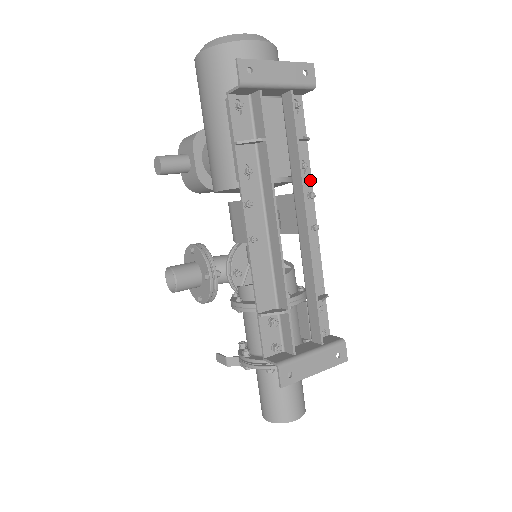
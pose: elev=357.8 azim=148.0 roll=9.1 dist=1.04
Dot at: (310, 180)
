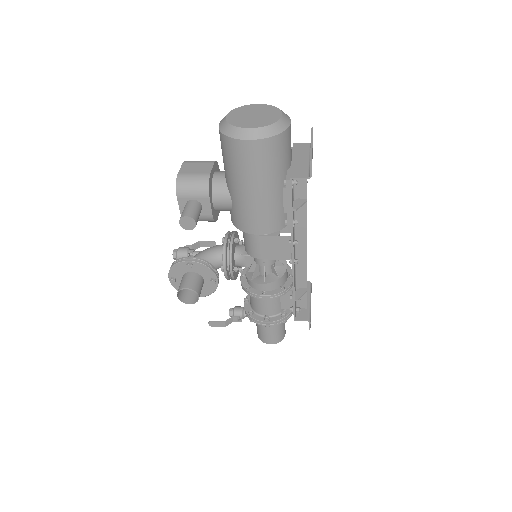
Dot at: occluded
